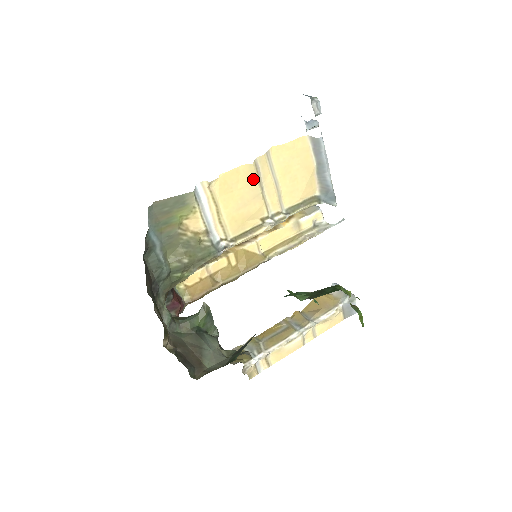
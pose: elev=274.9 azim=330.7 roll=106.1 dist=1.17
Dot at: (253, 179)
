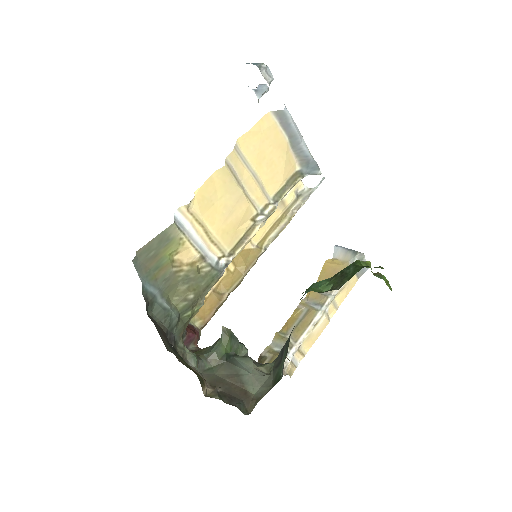
Dot at: (230, 182)
